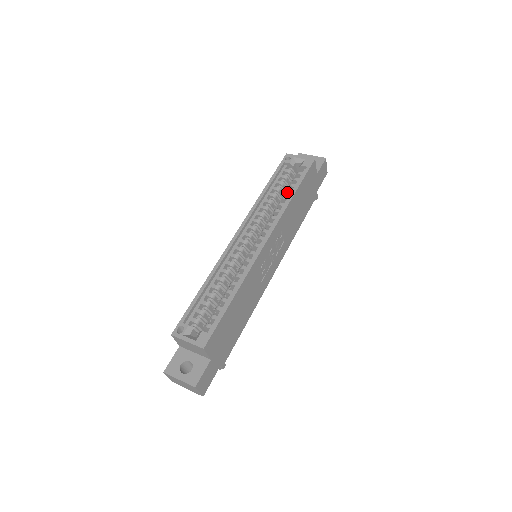
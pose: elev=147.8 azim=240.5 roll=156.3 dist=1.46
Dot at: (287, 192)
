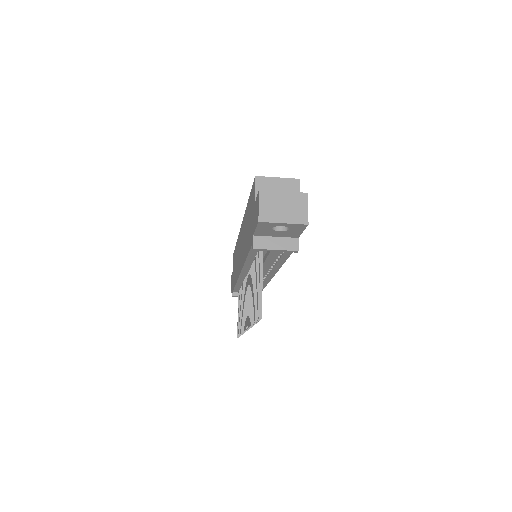
Dot at: occluded
